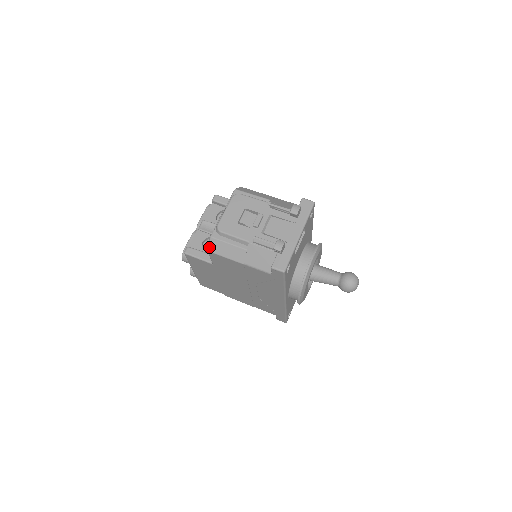
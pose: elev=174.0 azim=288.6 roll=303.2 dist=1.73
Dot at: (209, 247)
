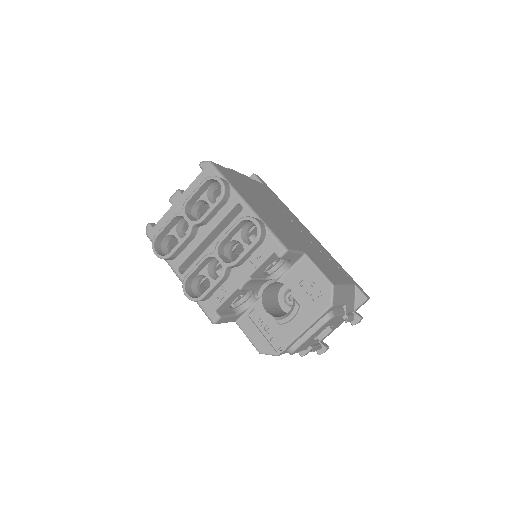
Dot at: occluded
